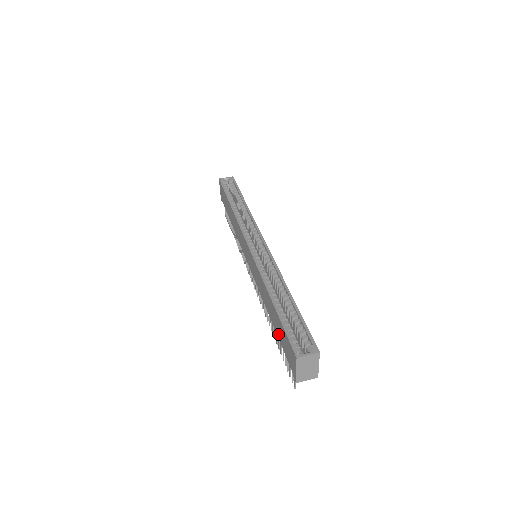
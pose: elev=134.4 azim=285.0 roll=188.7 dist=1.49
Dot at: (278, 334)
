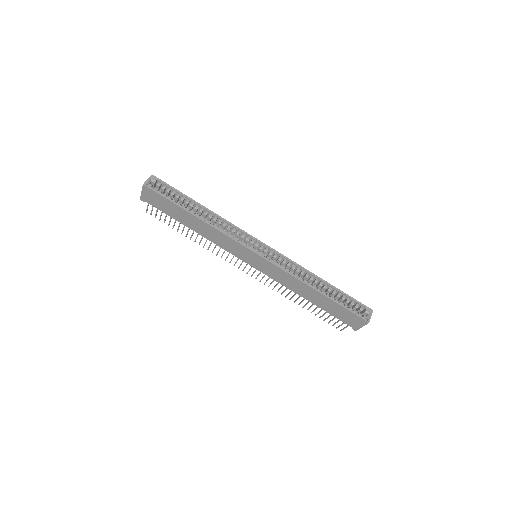
Dot at: (327, 309)
